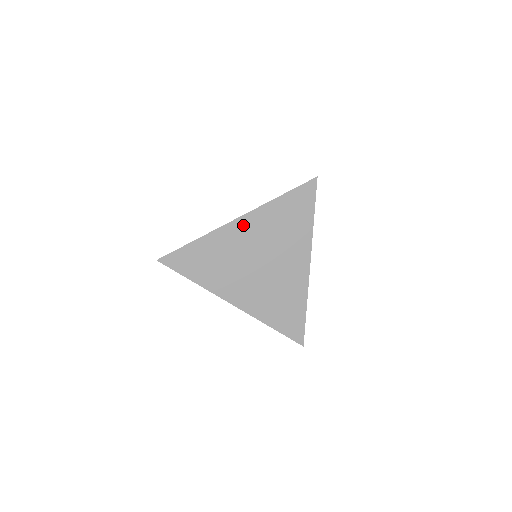
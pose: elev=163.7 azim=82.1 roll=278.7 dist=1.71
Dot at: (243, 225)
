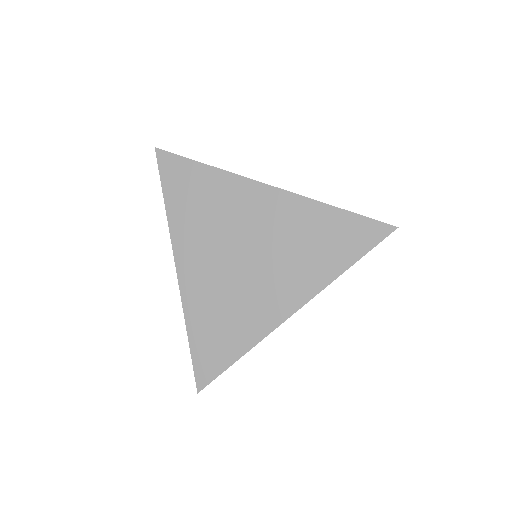
Dot at: occluded
